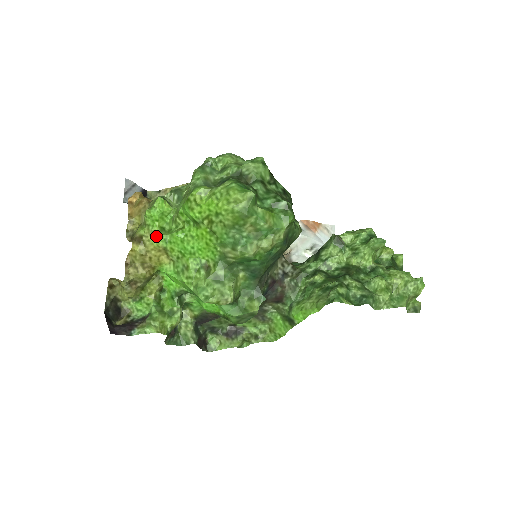
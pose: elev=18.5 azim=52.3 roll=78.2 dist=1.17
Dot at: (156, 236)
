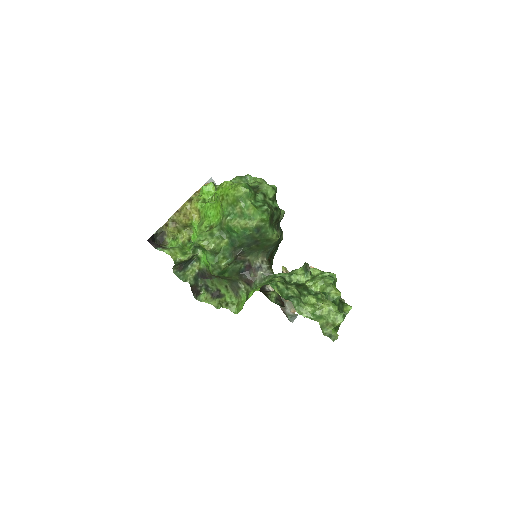
Dot at: (199, 201)
